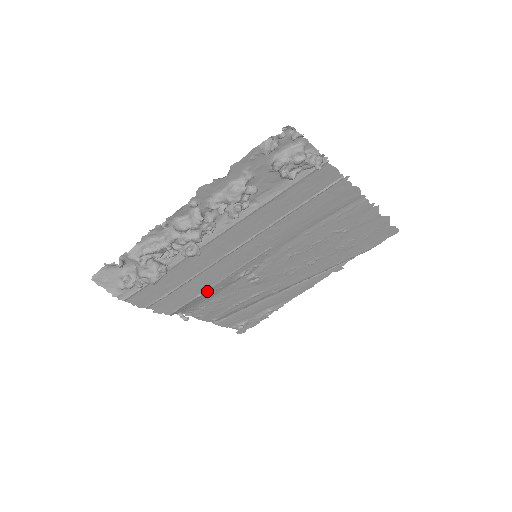
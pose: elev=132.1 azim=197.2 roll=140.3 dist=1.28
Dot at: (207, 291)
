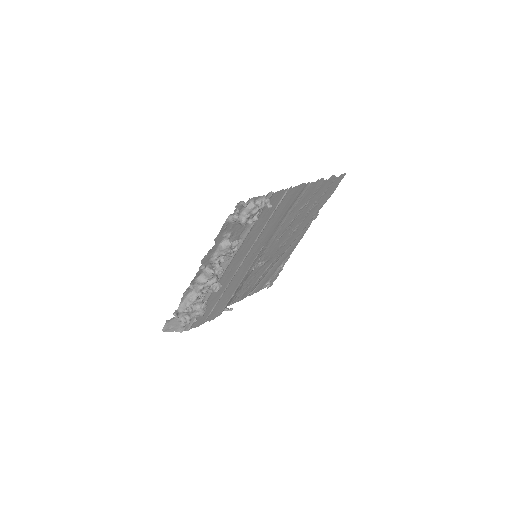
Dot at: occluded
